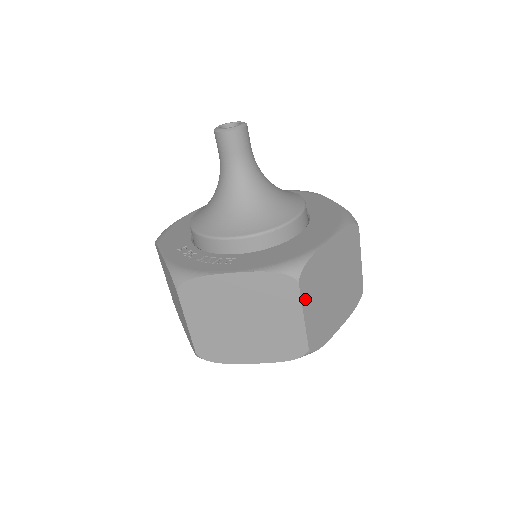
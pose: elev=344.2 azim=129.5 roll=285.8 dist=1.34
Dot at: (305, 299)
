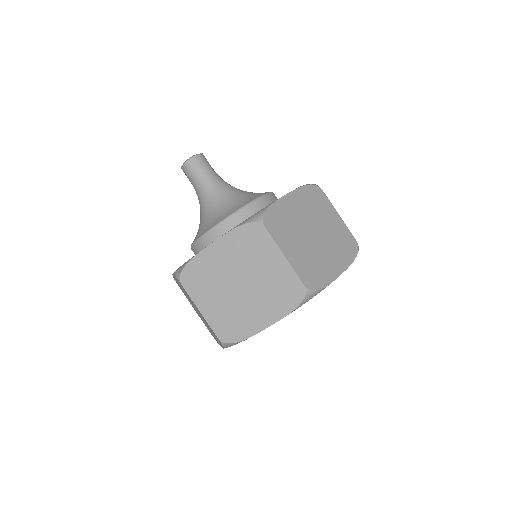
Dot at: (279, 240)
